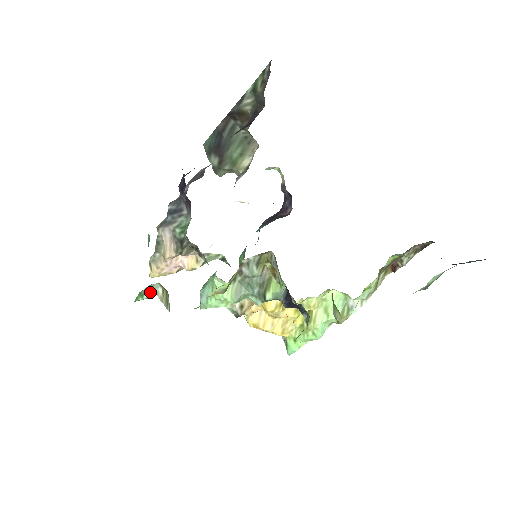
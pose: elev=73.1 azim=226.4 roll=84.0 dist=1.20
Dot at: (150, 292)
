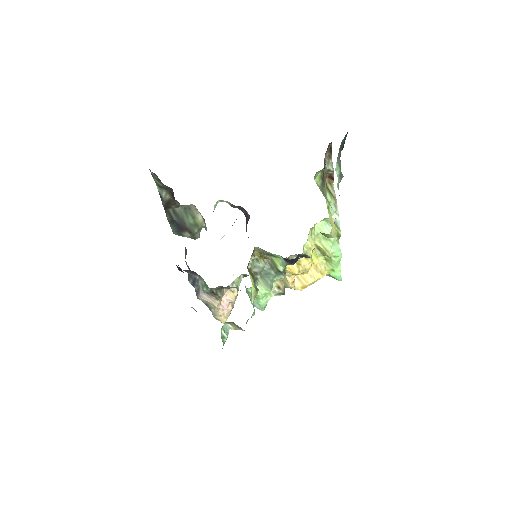
Dot at: (226, 332)
